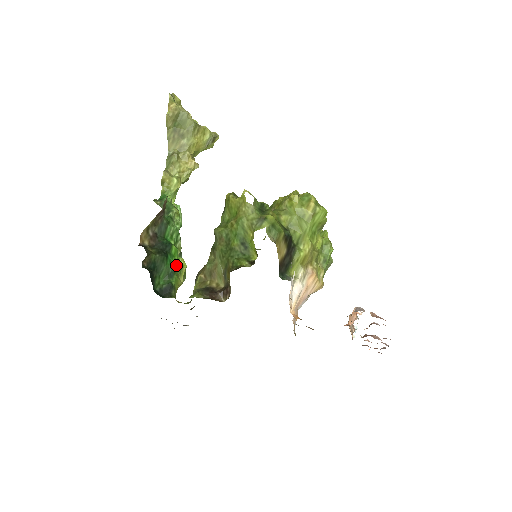
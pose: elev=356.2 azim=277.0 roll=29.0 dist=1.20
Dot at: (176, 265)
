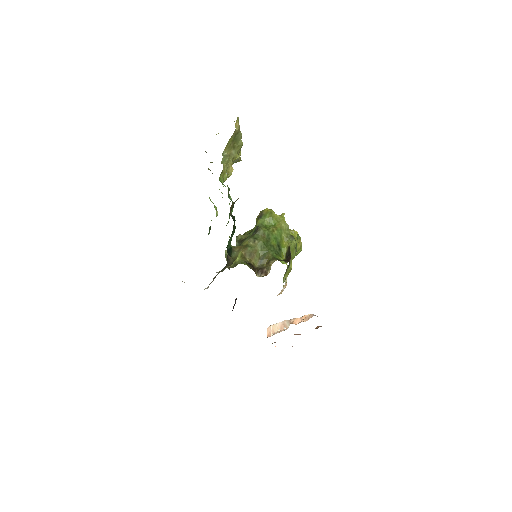
Dot at: occluded
